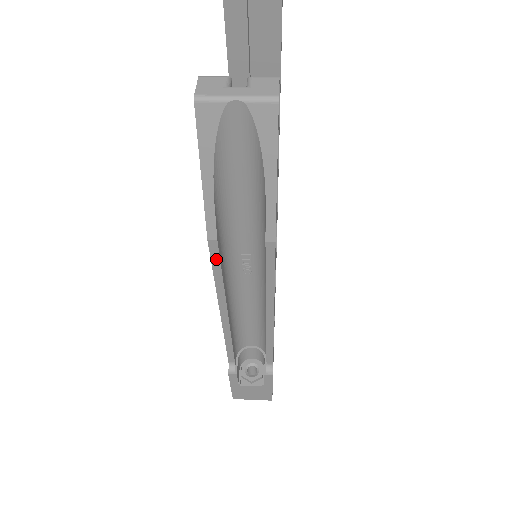
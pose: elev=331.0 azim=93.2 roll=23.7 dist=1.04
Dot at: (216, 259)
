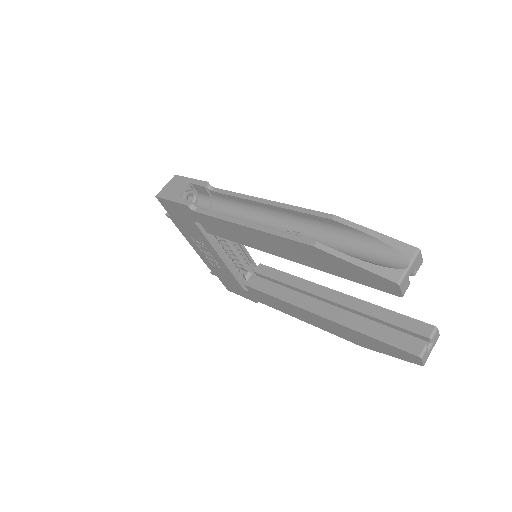
Dot at: occluded
